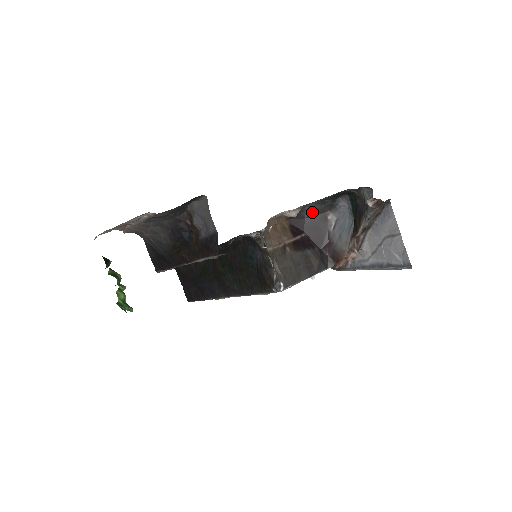
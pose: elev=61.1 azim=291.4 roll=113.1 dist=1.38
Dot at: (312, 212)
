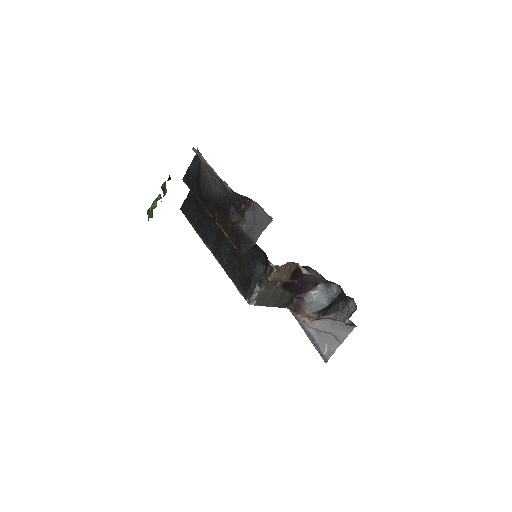
Dot at: (314, 275)
